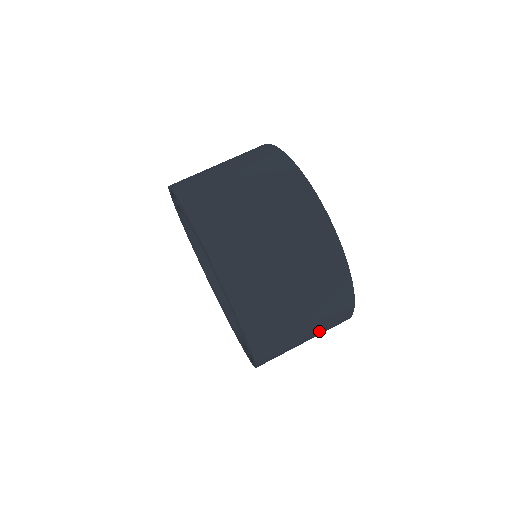
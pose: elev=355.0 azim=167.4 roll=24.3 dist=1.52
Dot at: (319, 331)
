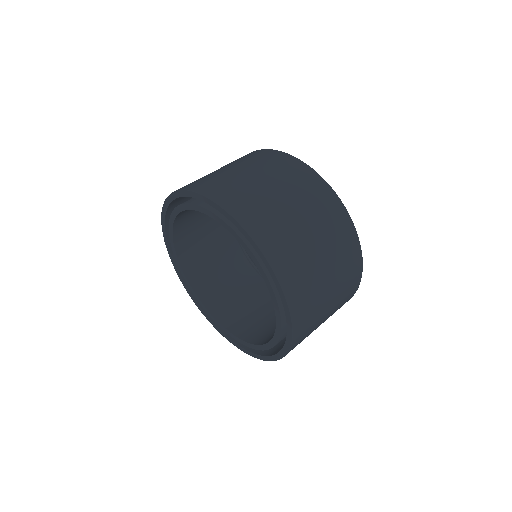
Dot at: (334, 256)
